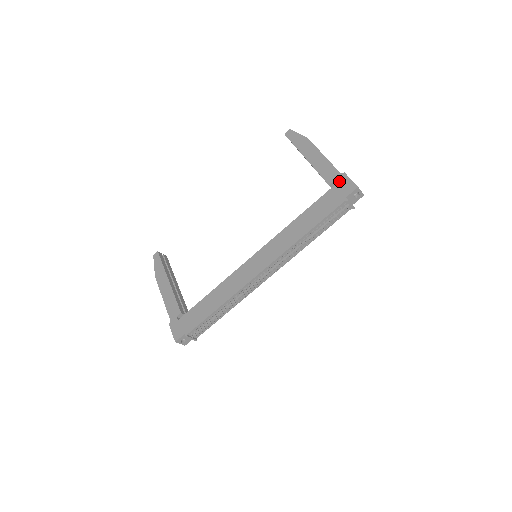
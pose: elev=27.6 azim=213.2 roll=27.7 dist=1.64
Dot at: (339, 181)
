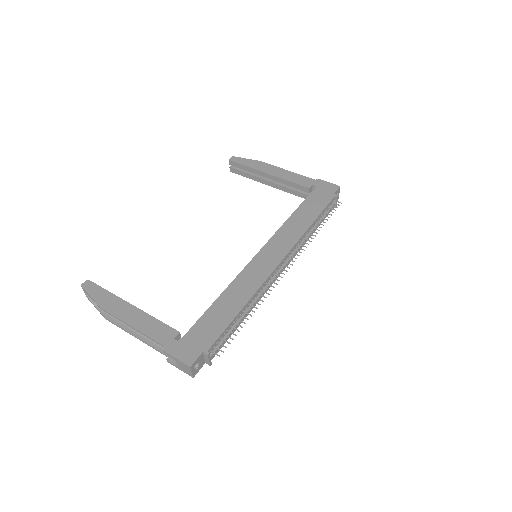
Dot at: (318, 184)
